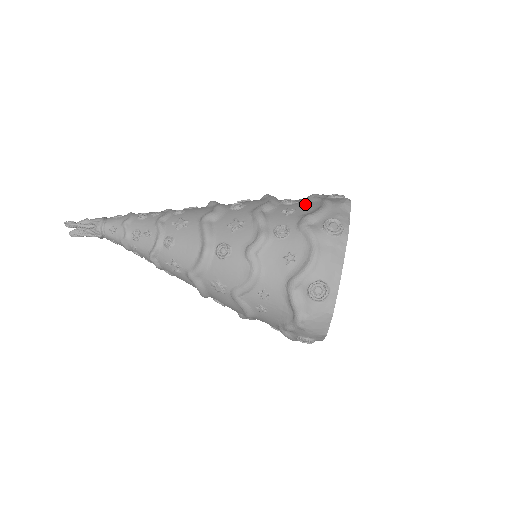
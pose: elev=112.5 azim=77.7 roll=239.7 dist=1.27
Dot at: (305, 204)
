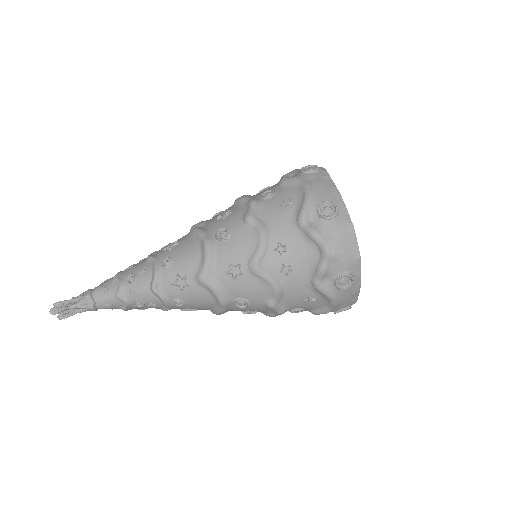
Dot at: occluded
